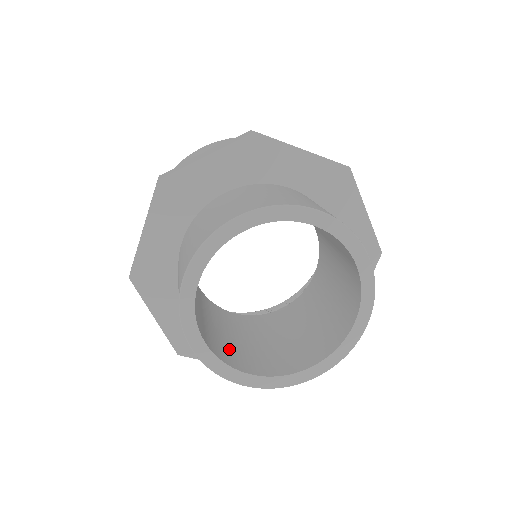
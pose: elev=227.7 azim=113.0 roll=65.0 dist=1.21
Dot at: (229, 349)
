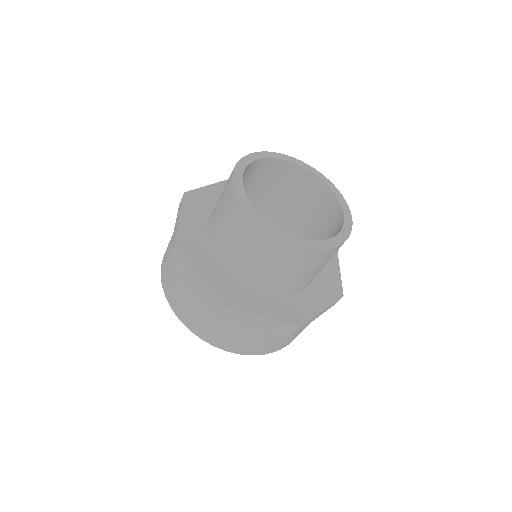
Dot at: occluded
